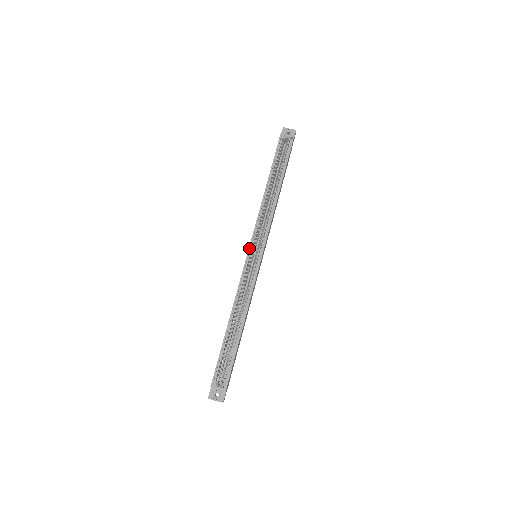
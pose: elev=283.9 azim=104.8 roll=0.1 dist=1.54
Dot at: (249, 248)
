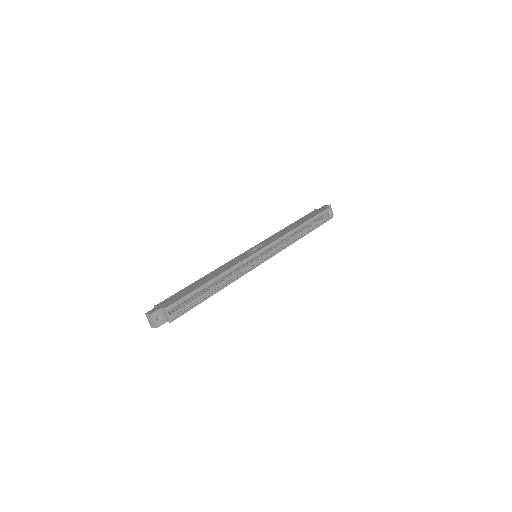
Dot at: (264, 248)
